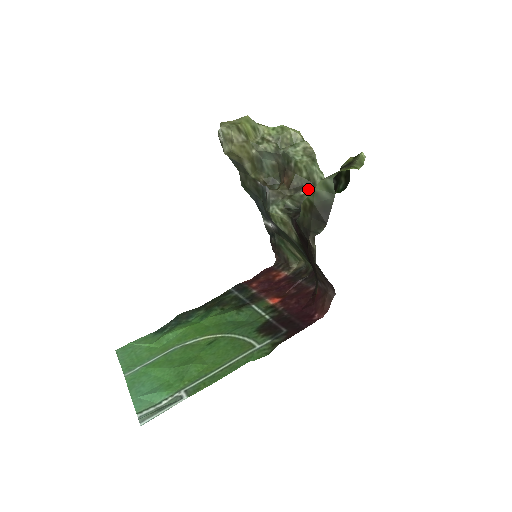
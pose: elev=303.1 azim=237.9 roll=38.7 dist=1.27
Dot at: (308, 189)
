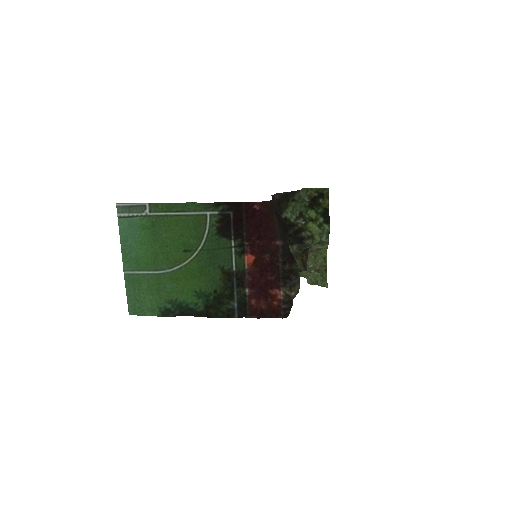
Dot at: (313, 245)
